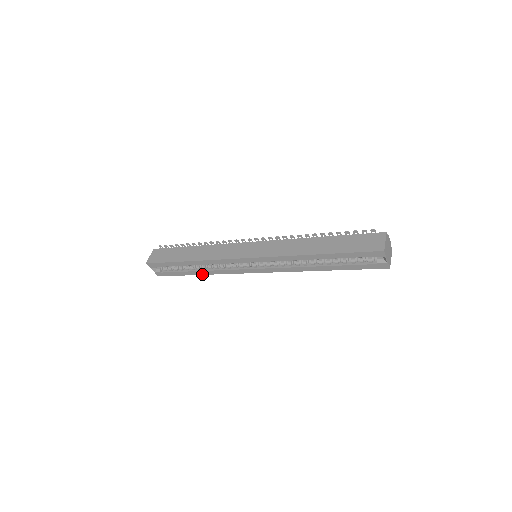
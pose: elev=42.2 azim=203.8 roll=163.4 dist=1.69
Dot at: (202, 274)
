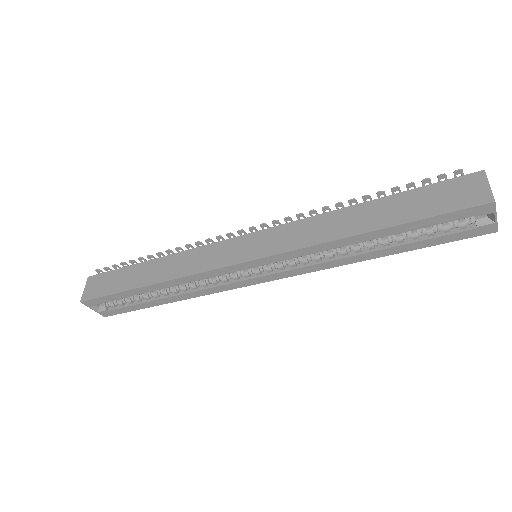
Dot at: (173, 301)
